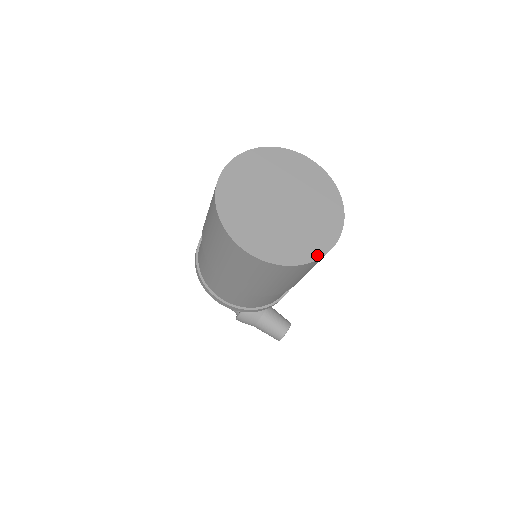
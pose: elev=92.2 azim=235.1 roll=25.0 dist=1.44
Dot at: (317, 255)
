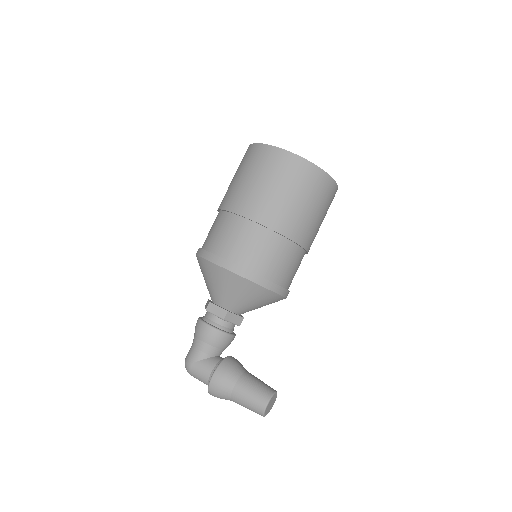
Dot at: (328, 175)
